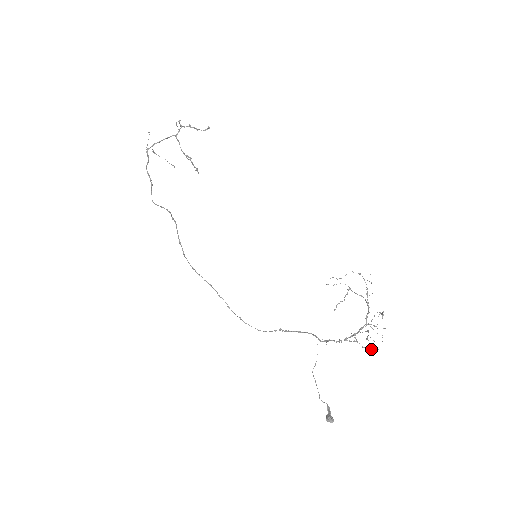
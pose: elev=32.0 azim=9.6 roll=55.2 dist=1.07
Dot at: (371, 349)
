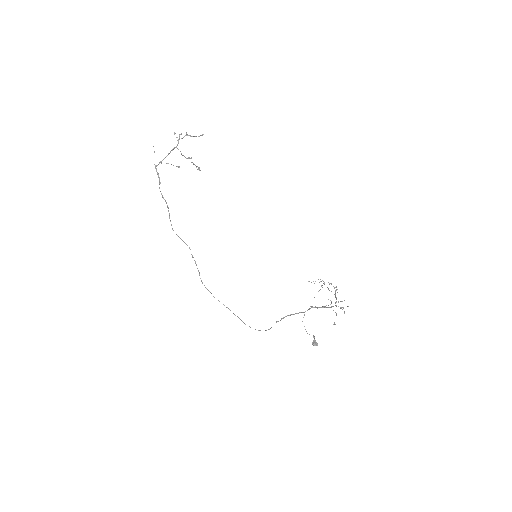
Dot at: (342, 307)
